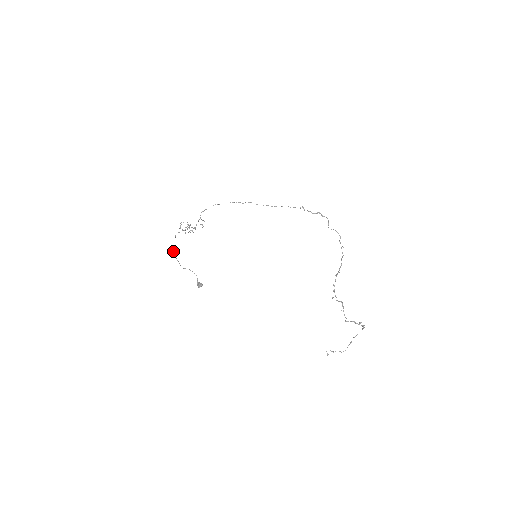
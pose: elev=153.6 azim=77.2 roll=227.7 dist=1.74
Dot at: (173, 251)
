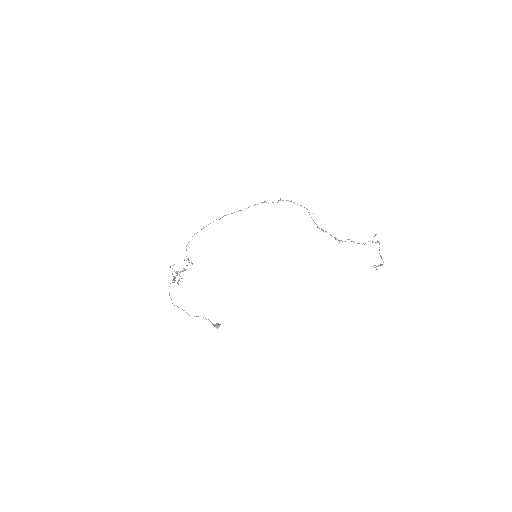
Dot at: (174, 305)
